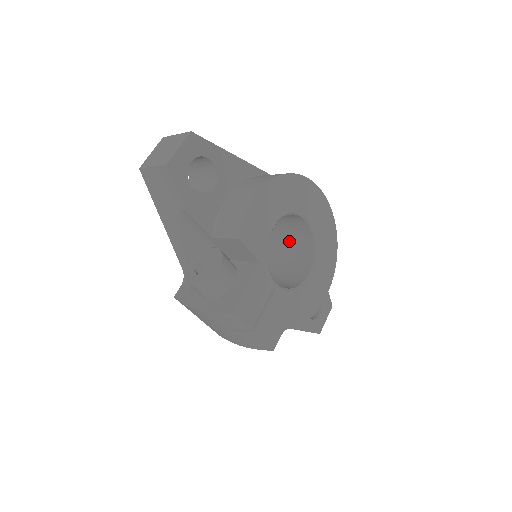
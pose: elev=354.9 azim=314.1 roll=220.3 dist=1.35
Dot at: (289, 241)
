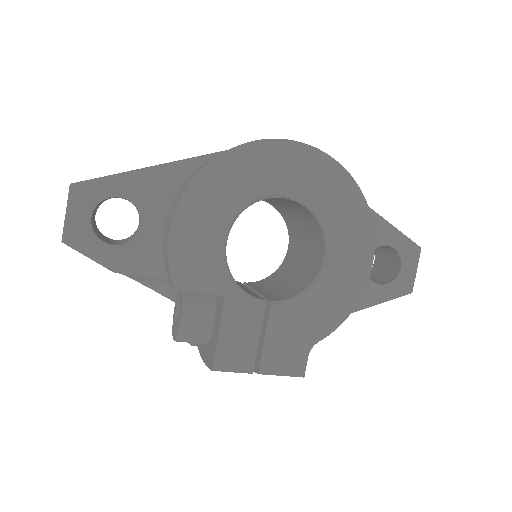
Dot at: (296, 214)
